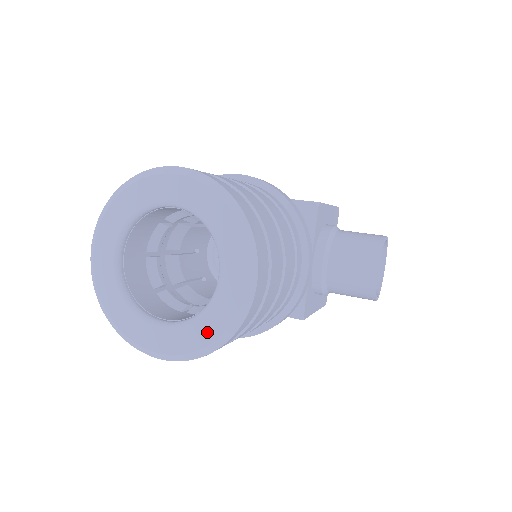
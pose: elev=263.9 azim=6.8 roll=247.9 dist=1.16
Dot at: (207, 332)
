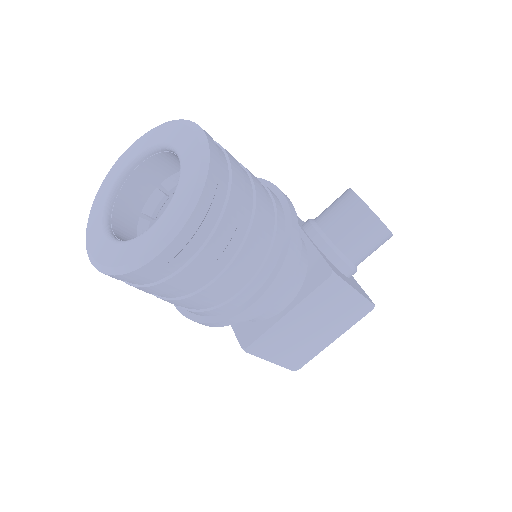
Dot at: (188, 185)
